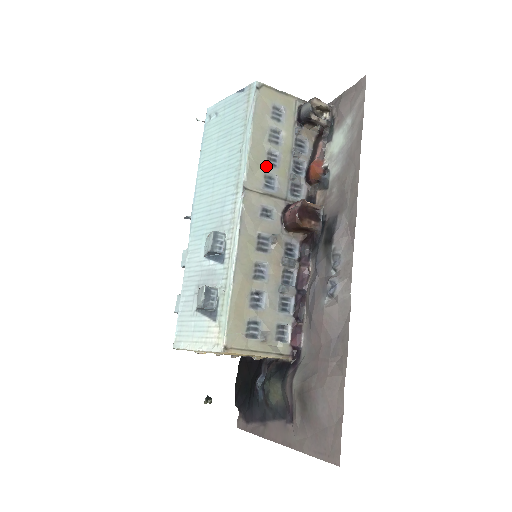
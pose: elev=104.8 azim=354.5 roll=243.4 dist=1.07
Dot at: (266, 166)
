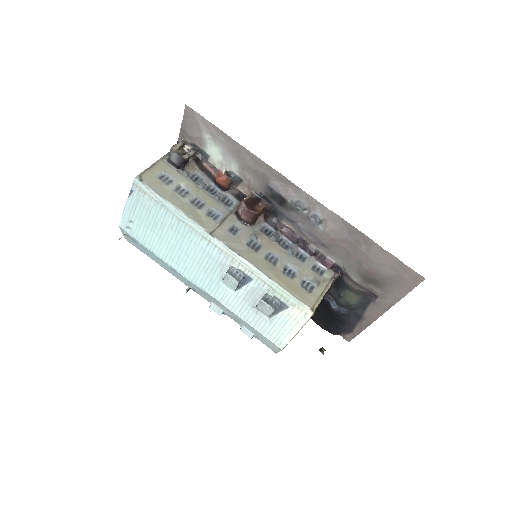
Dot at: (201, 210)
